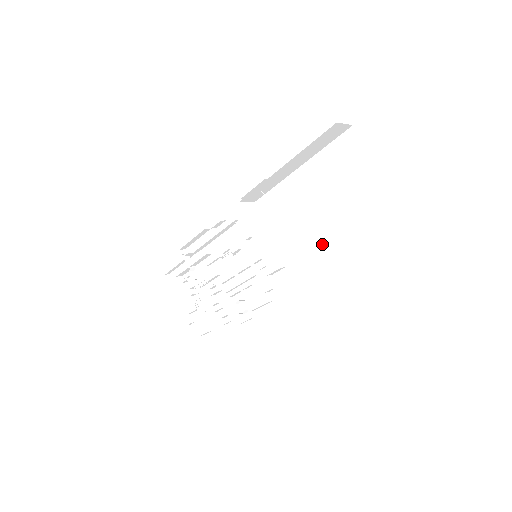
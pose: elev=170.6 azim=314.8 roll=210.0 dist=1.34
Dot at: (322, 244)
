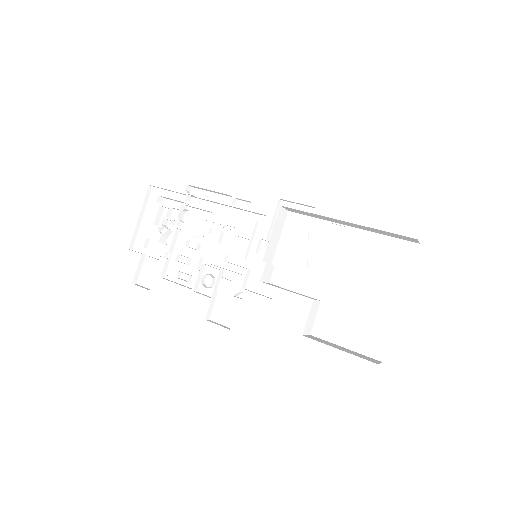
Dot at: (318, 297)
